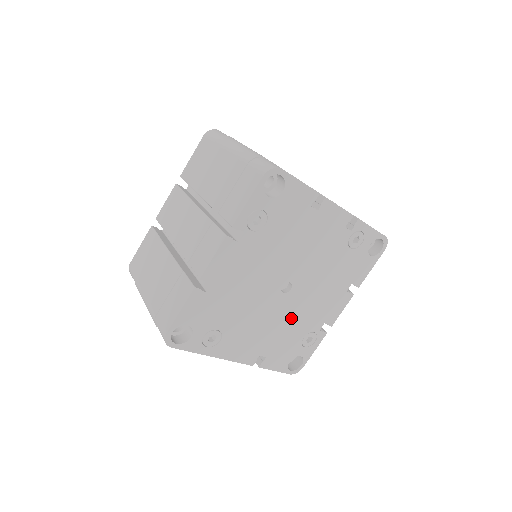
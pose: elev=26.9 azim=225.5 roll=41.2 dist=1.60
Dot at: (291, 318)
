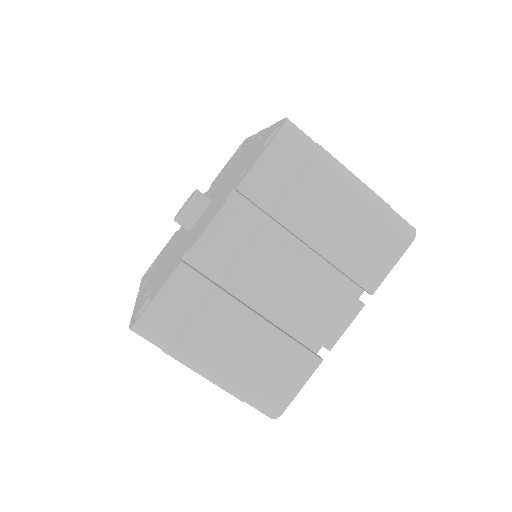
Dot at: occluded
